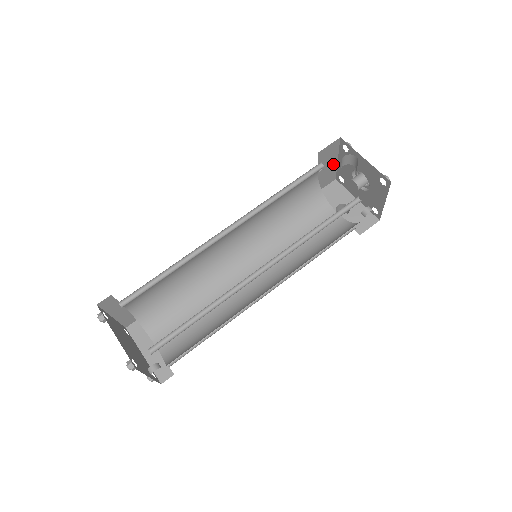
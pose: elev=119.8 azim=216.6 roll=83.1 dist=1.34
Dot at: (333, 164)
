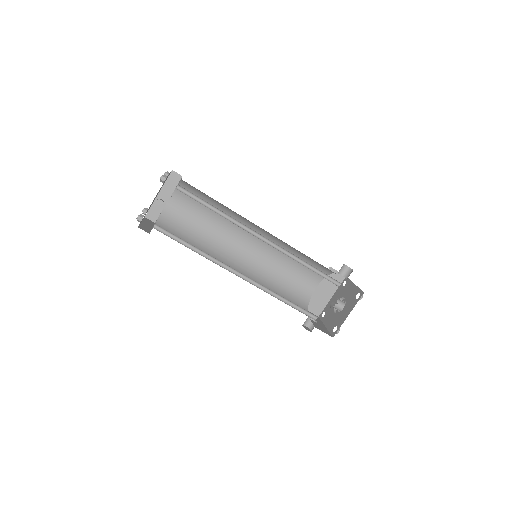
Dot at: (328, 296)
